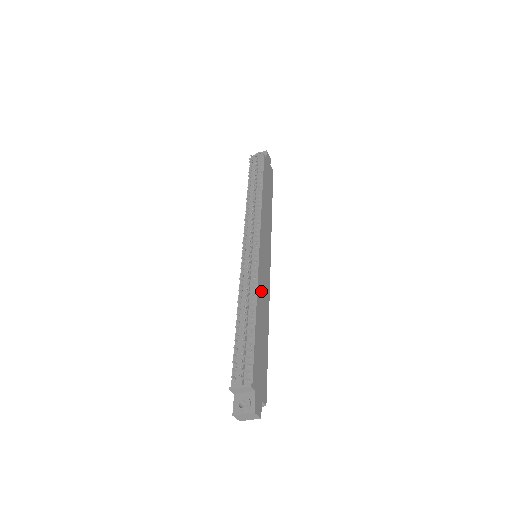
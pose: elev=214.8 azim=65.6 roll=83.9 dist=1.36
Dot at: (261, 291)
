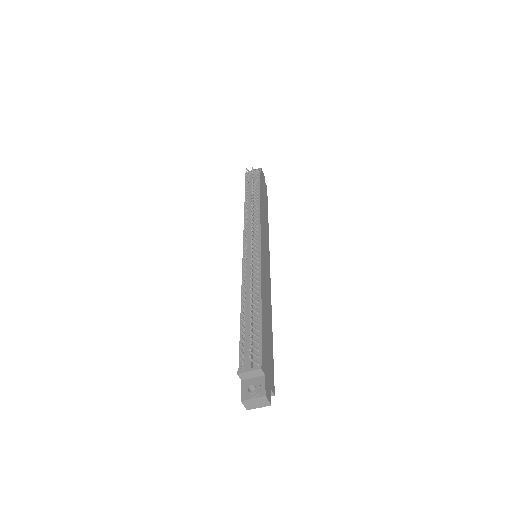
Dot at: (264, 285)
